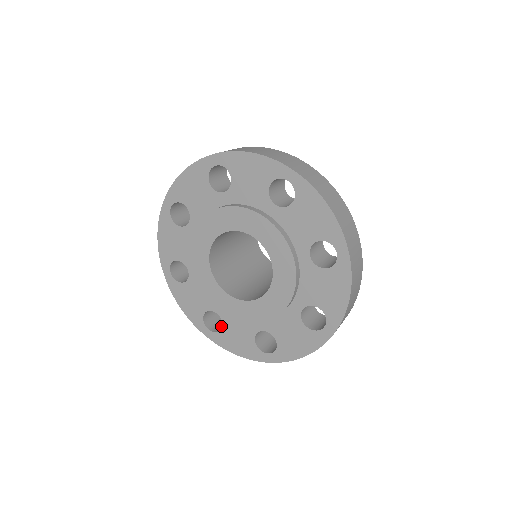
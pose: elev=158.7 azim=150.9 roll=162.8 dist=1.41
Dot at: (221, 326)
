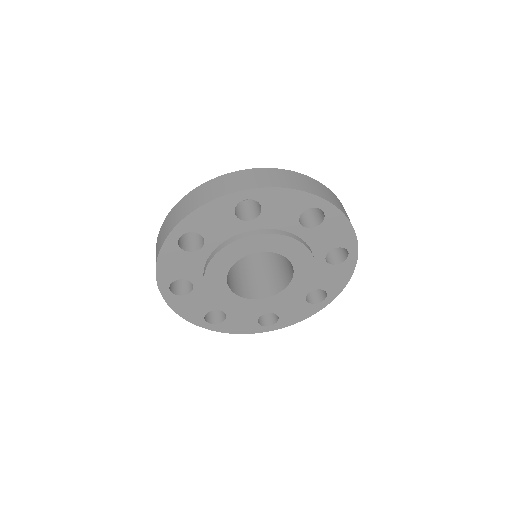
Dot at: (174, 284)
